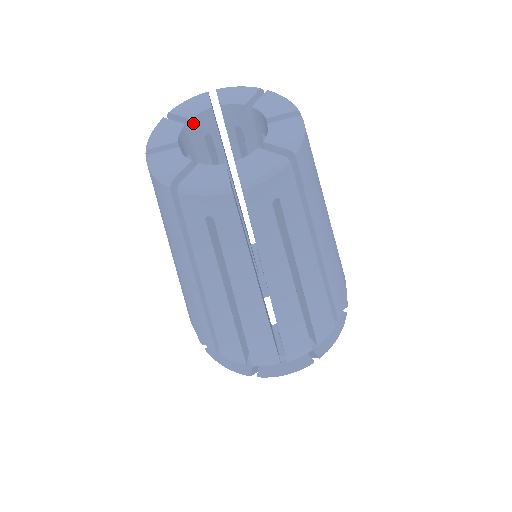
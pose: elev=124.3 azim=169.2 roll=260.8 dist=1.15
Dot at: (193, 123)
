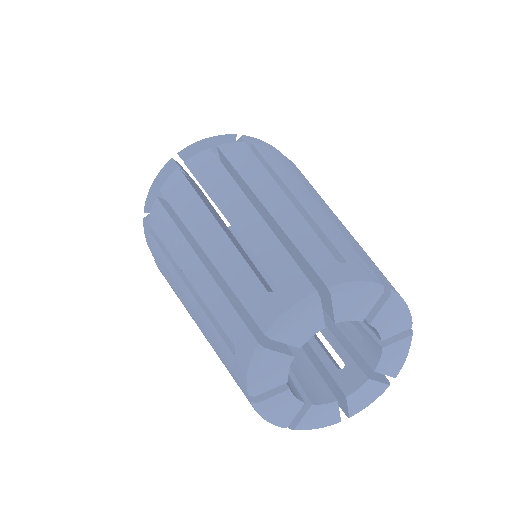
Dot at: (298, 342)
